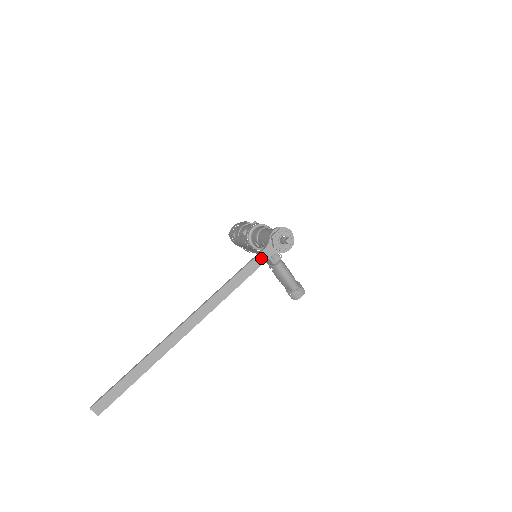
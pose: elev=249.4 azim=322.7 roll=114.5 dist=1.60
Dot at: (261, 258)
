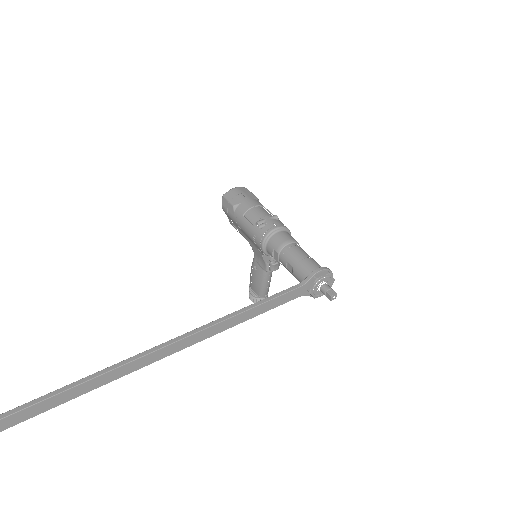
Dot at: (289, 296)
